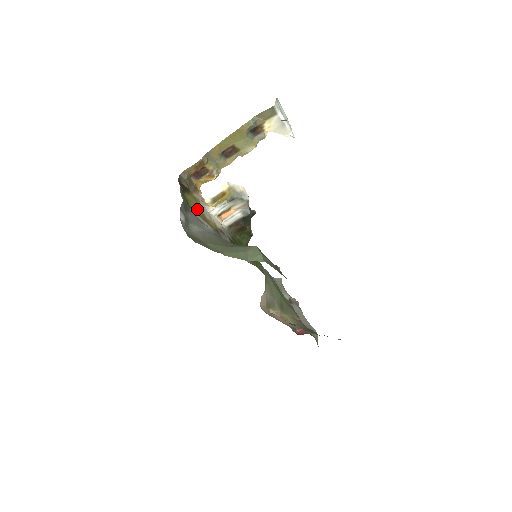
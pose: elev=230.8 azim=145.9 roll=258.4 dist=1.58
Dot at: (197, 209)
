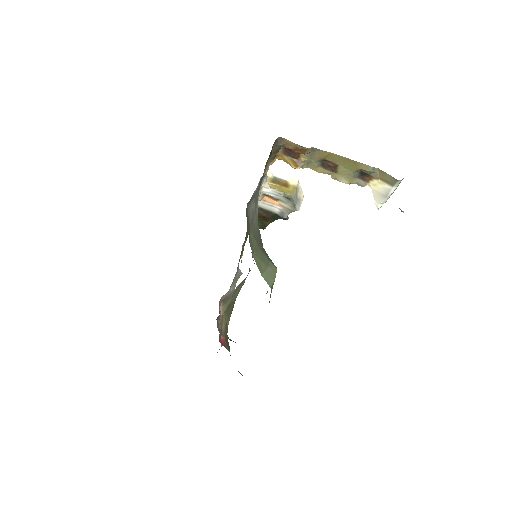
Dot at: occluded
